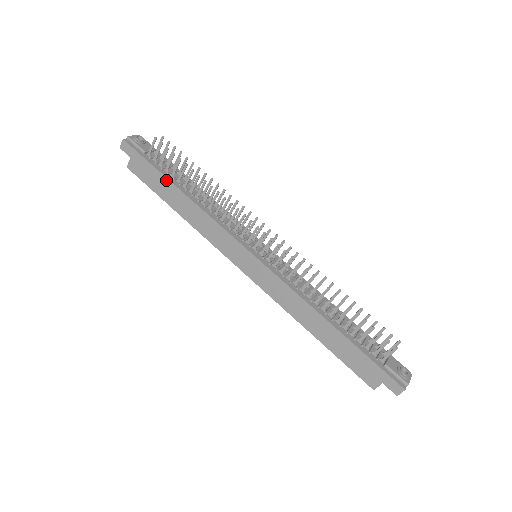
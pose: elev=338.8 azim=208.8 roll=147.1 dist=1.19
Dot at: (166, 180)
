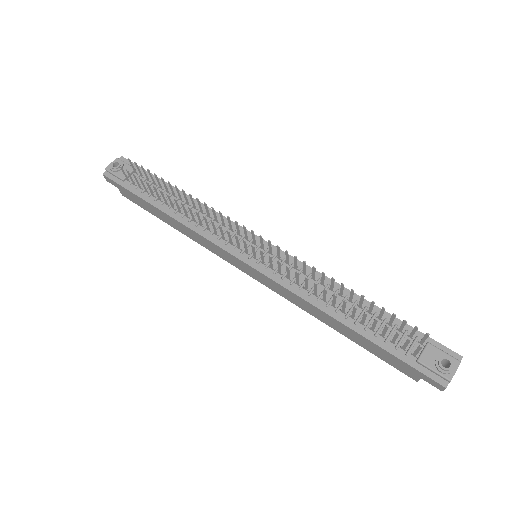
Dot at: (149, 204)
